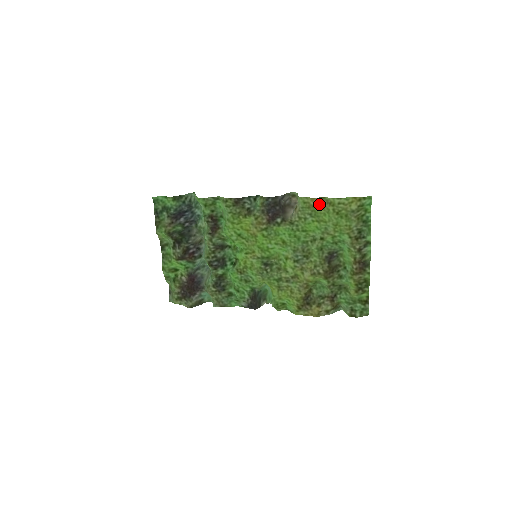
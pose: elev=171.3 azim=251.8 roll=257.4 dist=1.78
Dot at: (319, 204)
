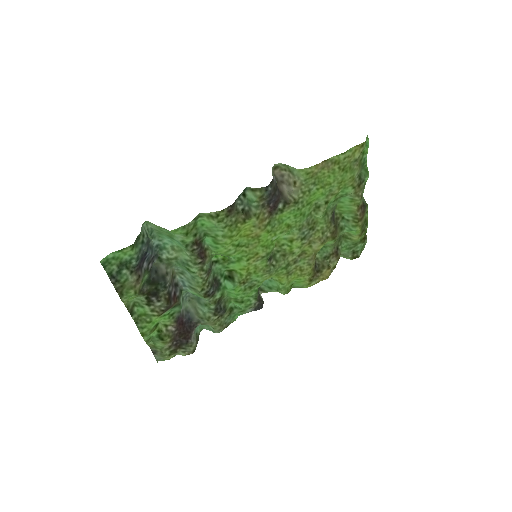
Dot at: (323, 168)
